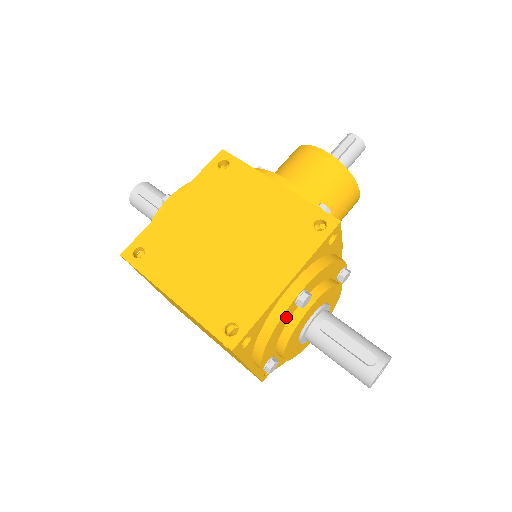
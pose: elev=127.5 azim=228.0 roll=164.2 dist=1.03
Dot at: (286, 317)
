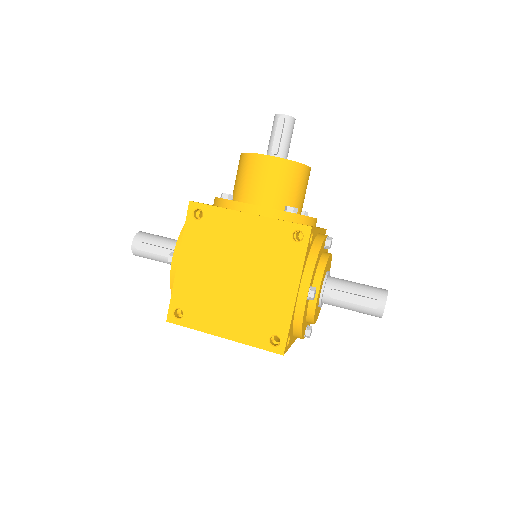
Dot at: (306, 309)
